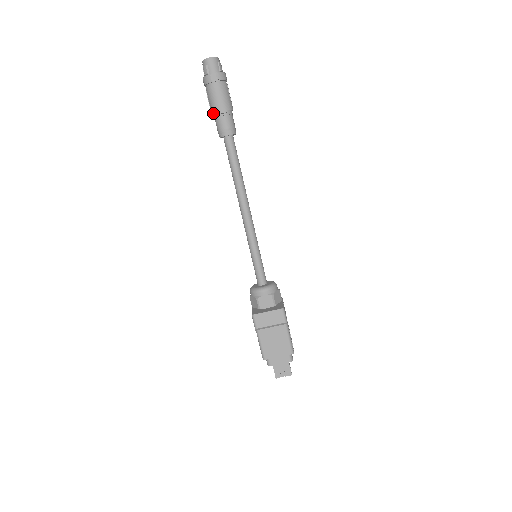
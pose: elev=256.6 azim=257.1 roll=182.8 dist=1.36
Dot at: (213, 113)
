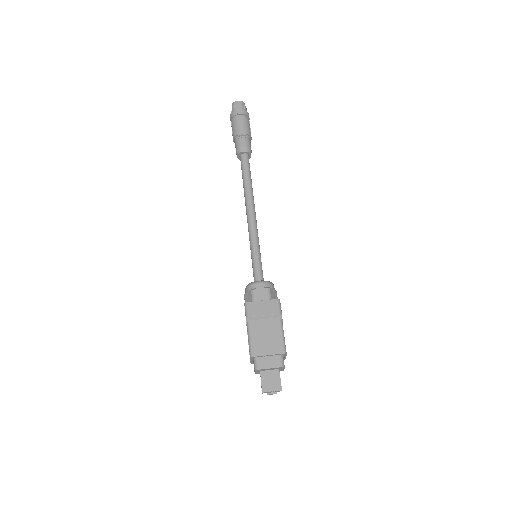
Dot at: (234, 136)
